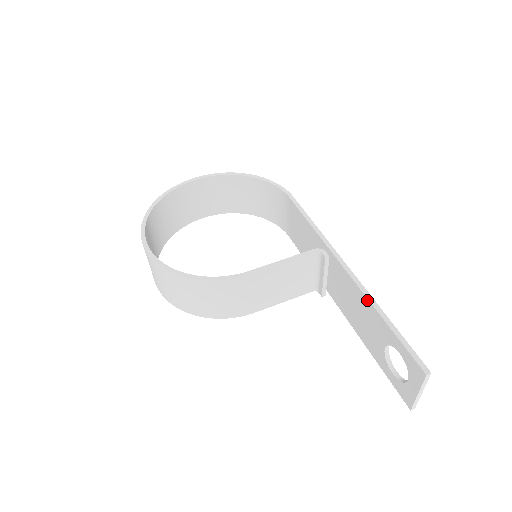
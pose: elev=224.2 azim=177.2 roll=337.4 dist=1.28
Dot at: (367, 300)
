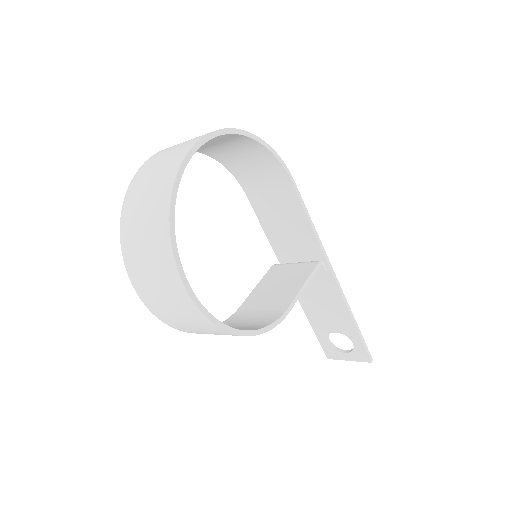
Dot at: (347, 310)
